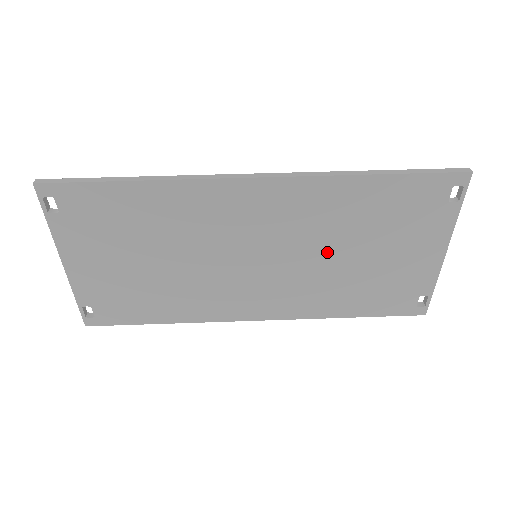
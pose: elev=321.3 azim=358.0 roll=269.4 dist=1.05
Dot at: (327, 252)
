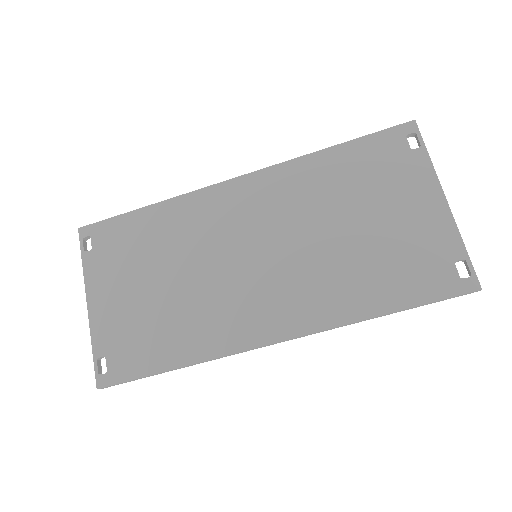
Dot at: (321, 231)
